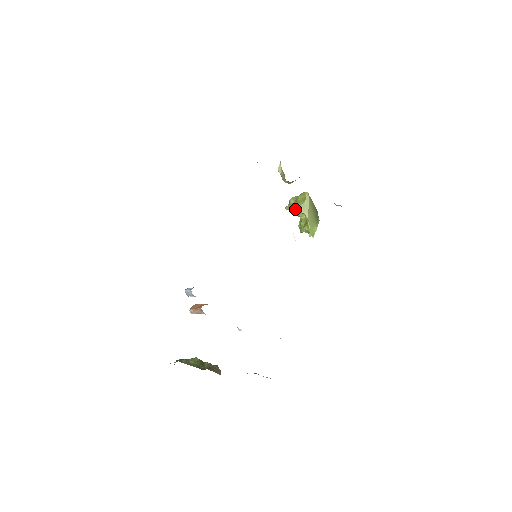
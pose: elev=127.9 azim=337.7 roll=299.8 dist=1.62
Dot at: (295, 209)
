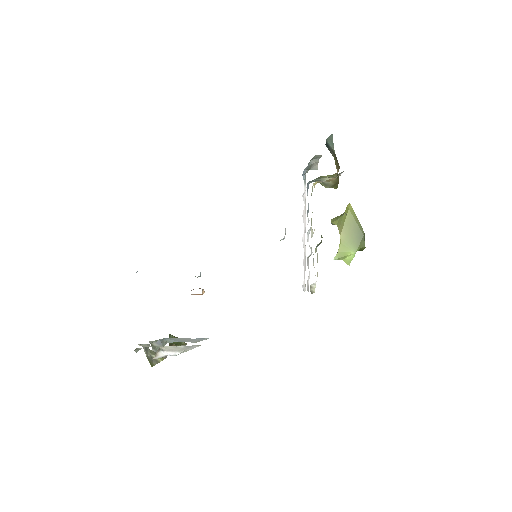
Dot at: (332, 222)
